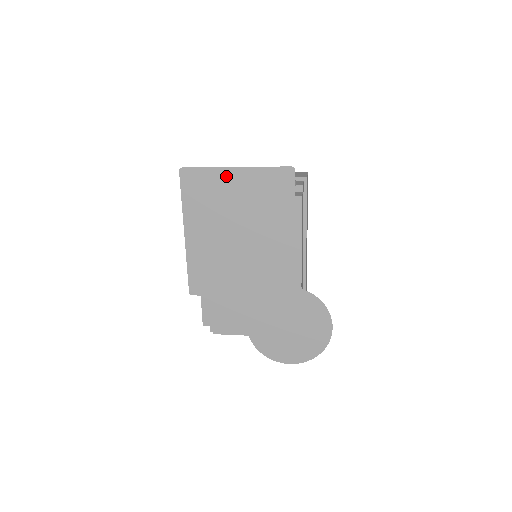
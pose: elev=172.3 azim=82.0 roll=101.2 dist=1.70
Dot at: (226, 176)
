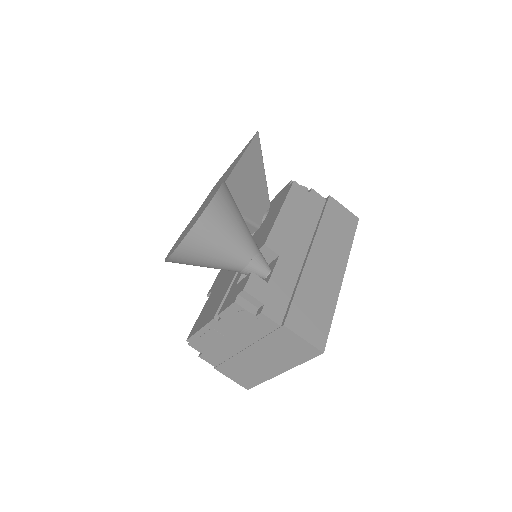
Dot at: occluded
